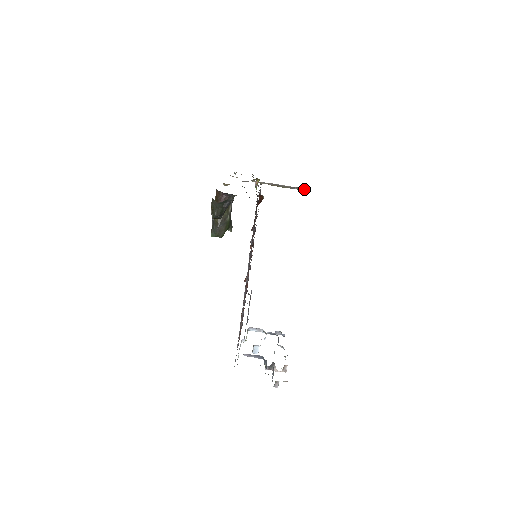
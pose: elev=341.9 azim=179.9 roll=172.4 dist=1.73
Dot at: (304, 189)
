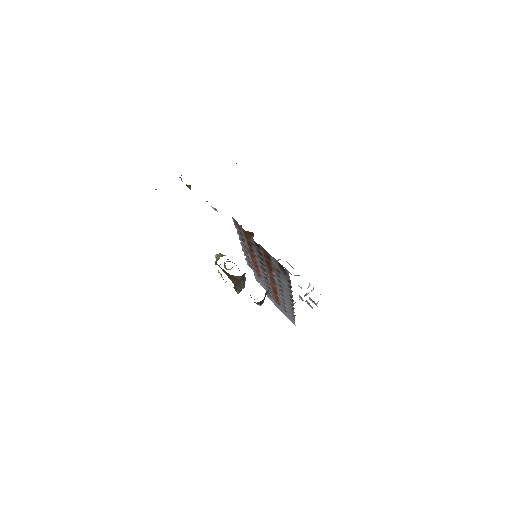
Dot at: occluded
